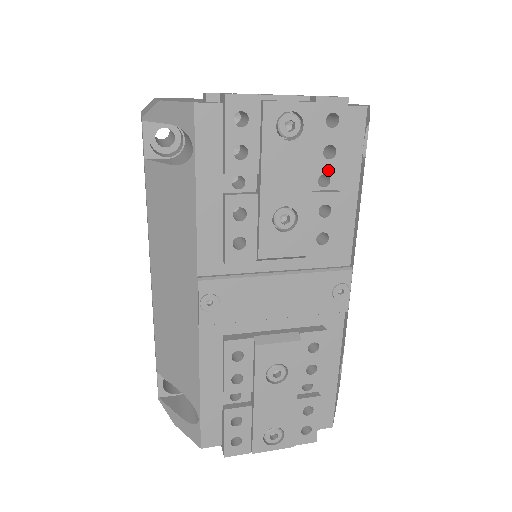
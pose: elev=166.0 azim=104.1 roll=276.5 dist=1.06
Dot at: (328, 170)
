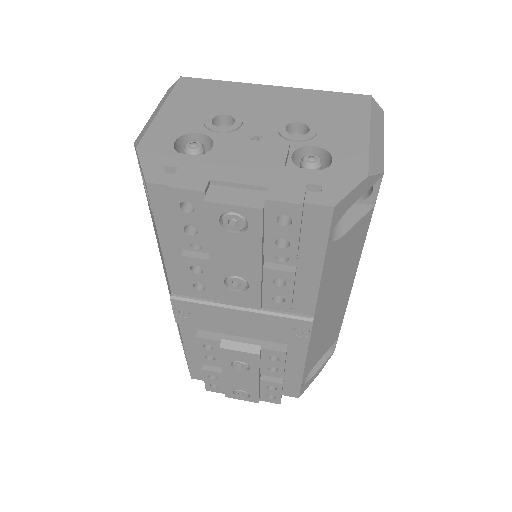
Dot at: (282, 256)
